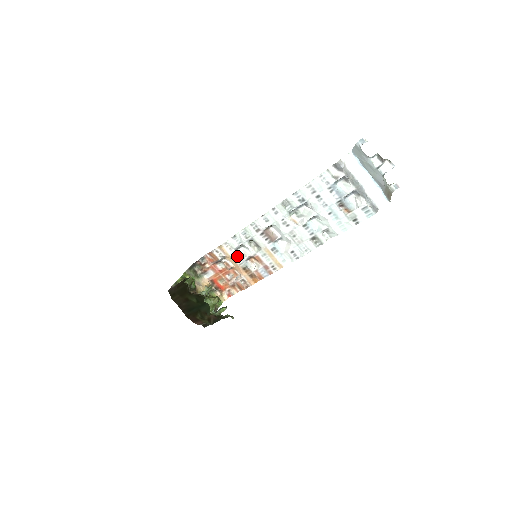
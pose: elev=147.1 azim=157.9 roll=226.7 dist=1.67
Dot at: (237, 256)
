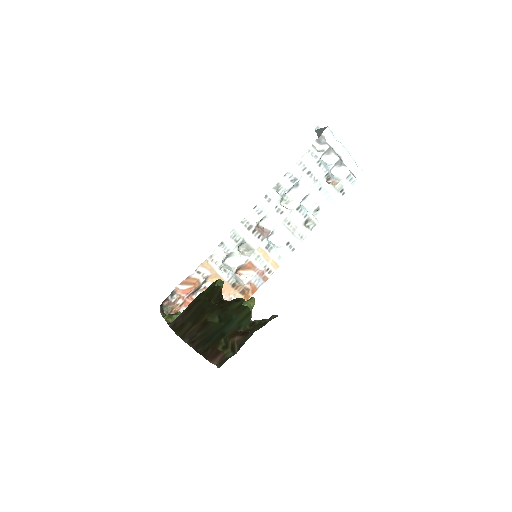
Dot at: (225, 270)
